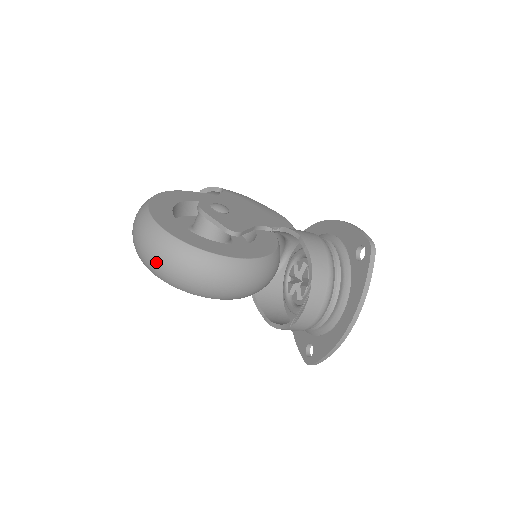
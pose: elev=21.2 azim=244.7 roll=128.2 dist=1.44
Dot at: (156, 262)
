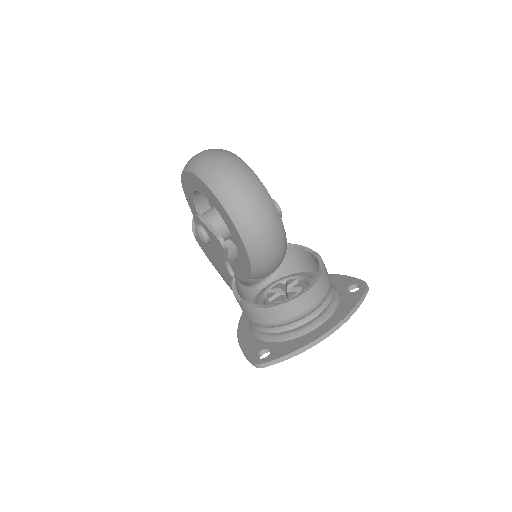
Dot at: (224, 171)
